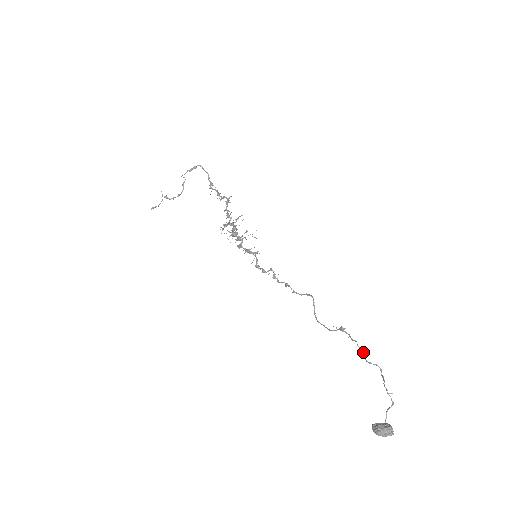
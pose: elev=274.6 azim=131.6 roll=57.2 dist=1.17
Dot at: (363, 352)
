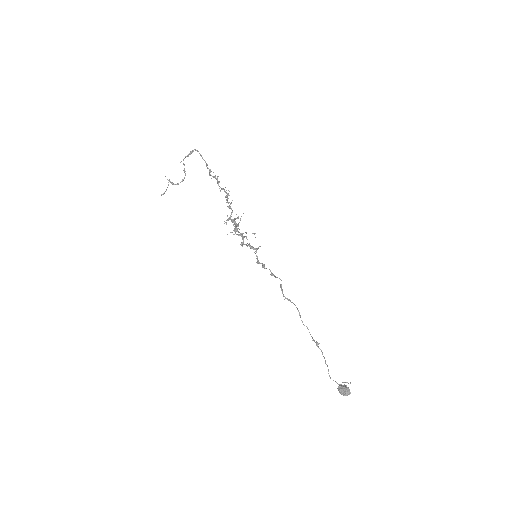
Dot at: (328, 369)
